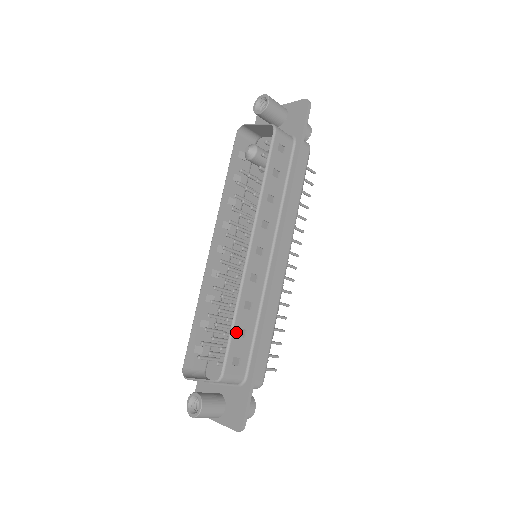
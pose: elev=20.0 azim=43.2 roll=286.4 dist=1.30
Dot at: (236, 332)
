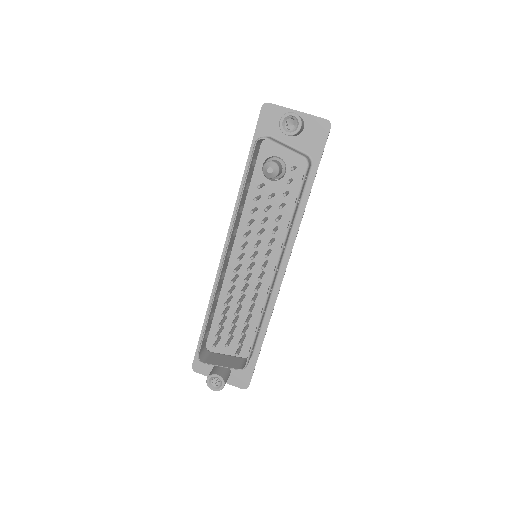
Dot at: occluded
